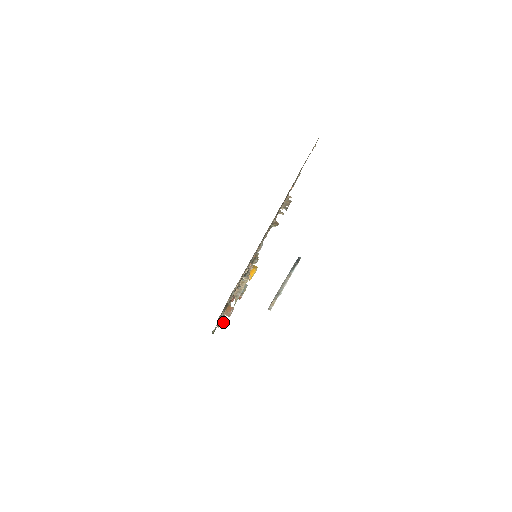
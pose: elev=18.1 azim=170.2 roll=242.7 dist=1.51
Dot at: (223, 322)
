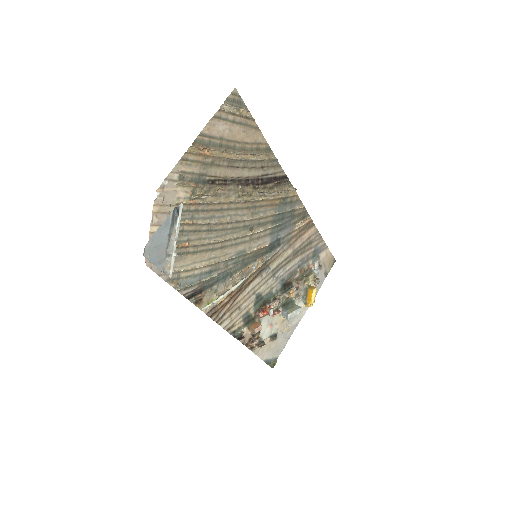
Dot at: (262, 345)
